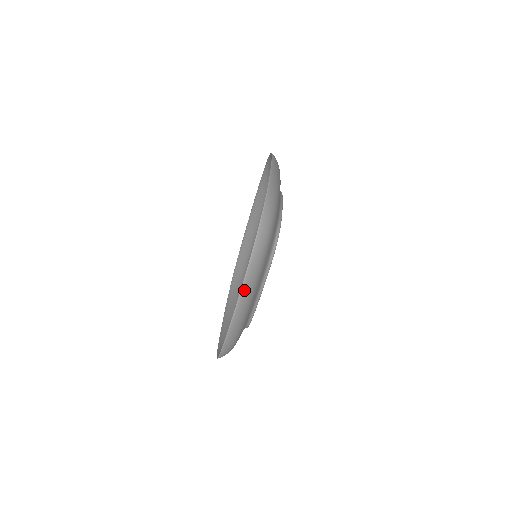
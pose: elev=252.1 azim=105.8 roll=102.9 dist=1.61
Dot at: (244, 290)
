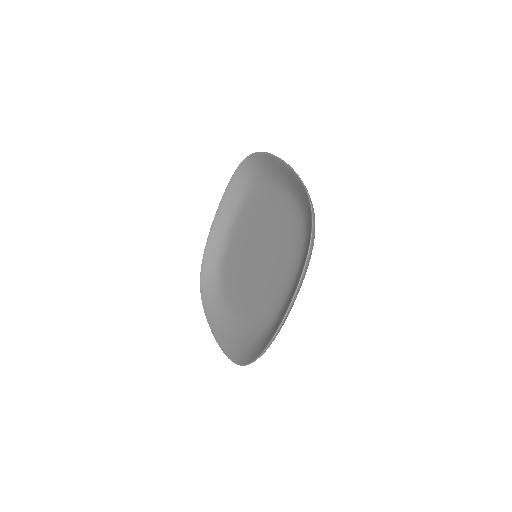
Dot at: (299, 287)
